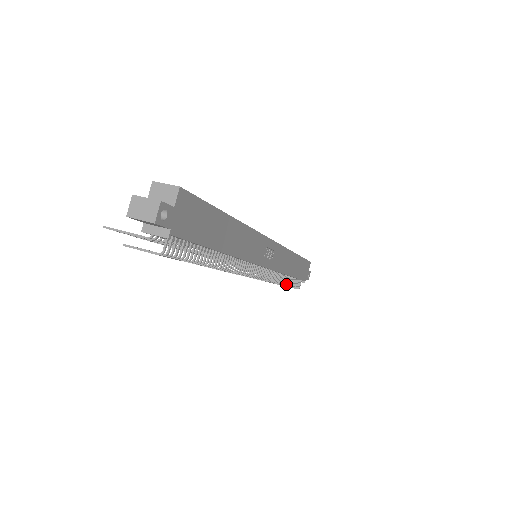
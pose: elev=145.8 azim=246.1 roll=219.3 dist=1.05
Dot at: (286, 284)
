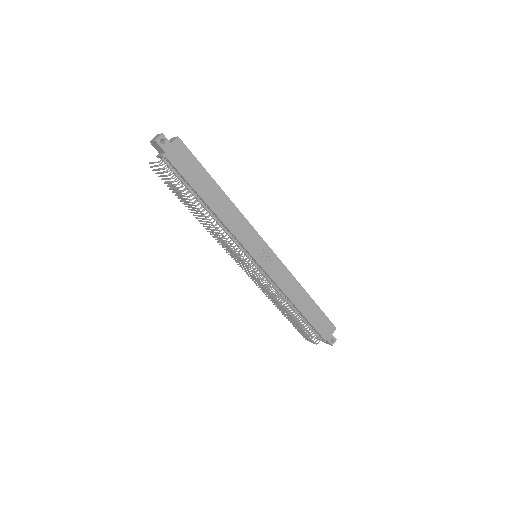
Dot at: (293, 315)
